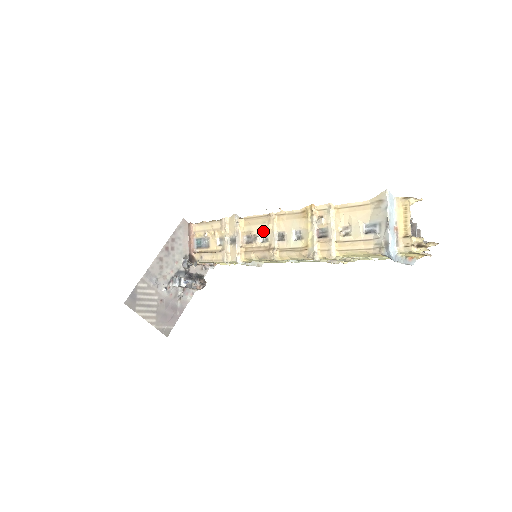
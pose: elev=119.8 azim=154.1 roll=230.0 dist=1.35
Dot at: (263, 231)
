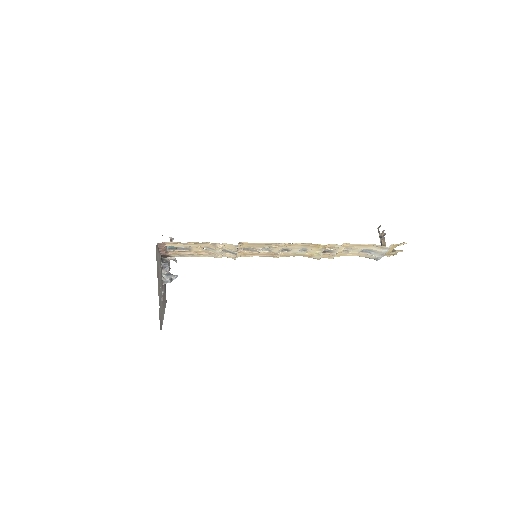
Dot at: (266, 247)
